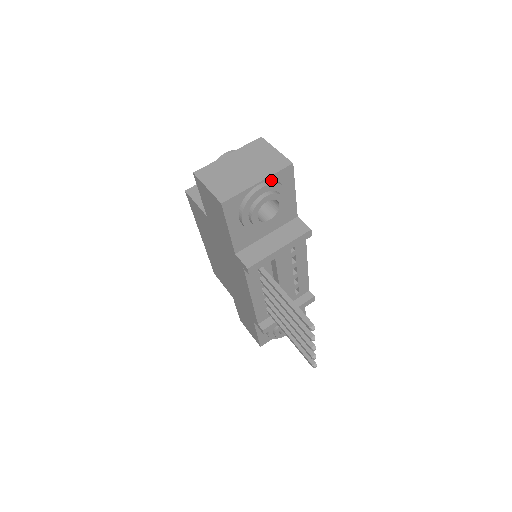
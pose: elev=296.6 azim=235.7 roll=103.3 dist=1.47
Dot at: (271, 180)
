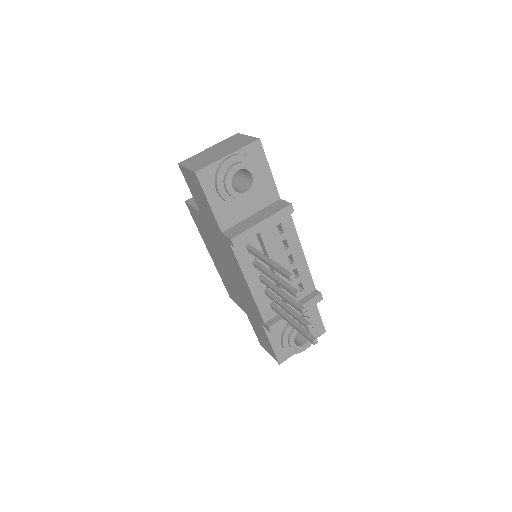
Dot at: (241, 154)
